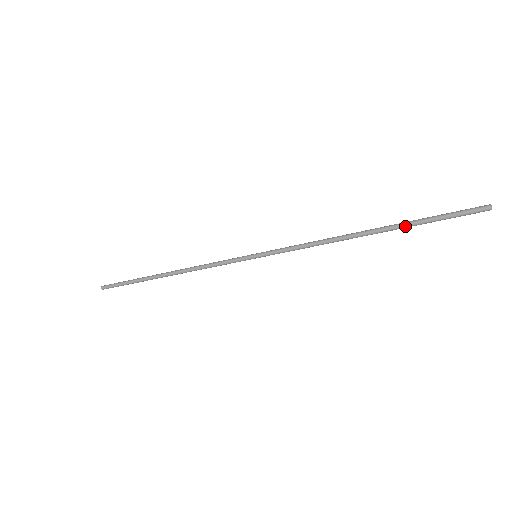
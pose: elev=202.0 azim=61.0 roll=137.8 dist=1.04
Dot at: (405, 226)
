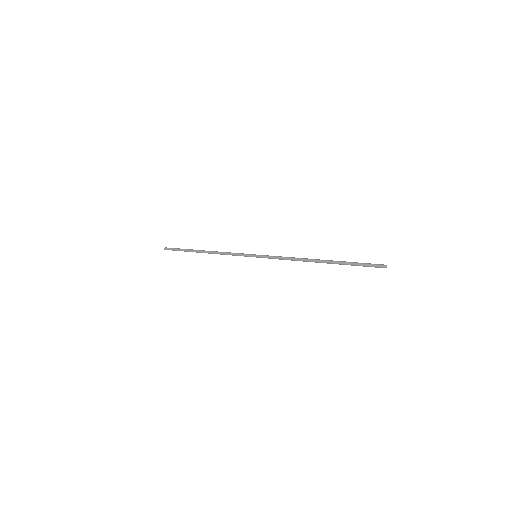
Dot at: (339, 264)
